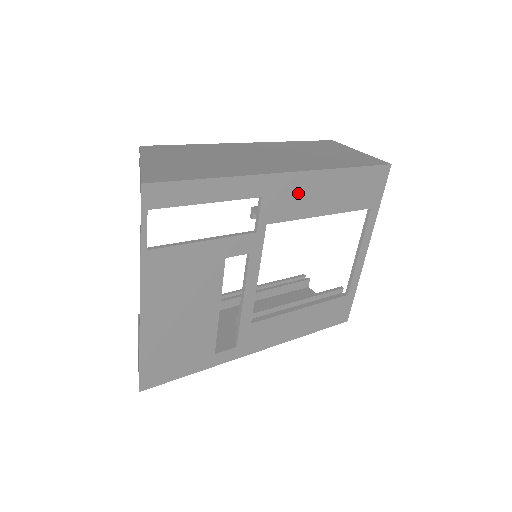
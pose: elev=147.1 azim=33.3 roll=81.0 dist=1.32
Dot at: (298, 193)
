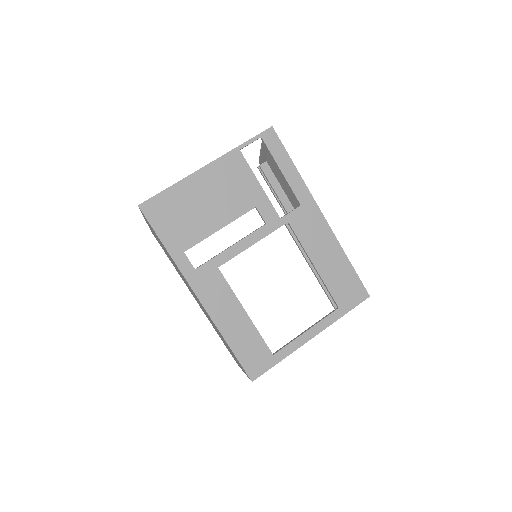
Dot at: (316, 231)
